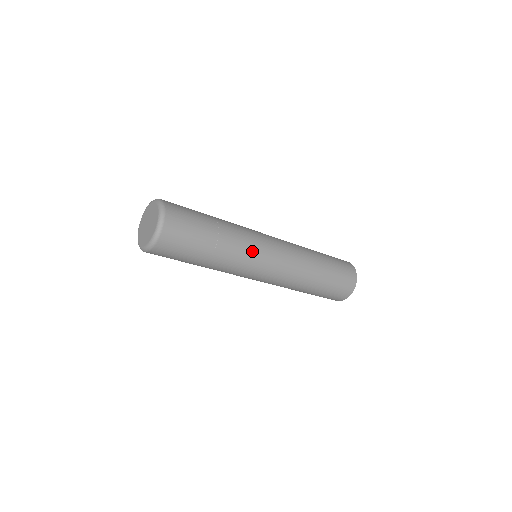
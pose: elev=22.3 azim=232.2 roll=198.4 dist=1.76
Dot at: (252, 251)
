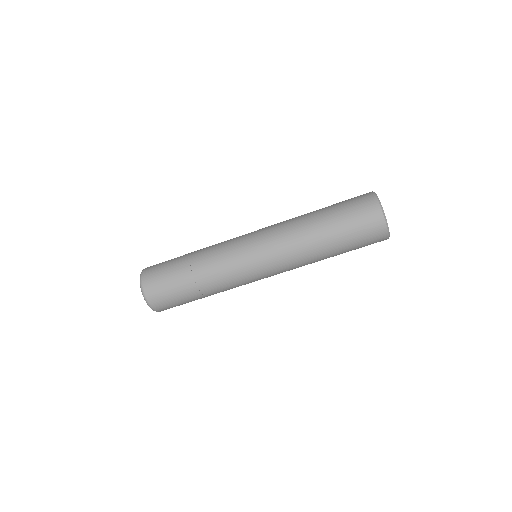
Dot at: (226, 245)
